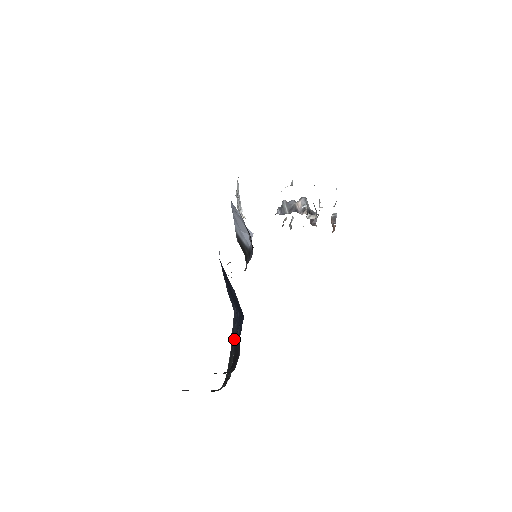
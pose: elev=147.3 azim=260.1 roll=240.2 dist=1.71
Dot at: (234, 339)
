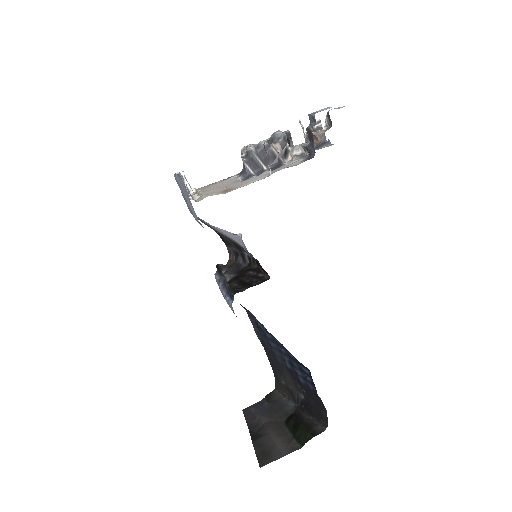
Dot at: (287, 368)
